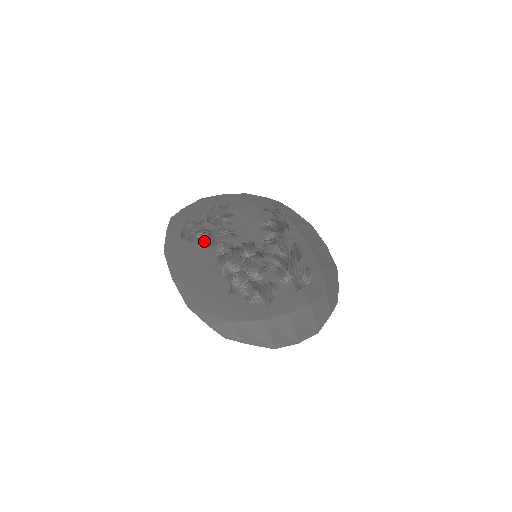
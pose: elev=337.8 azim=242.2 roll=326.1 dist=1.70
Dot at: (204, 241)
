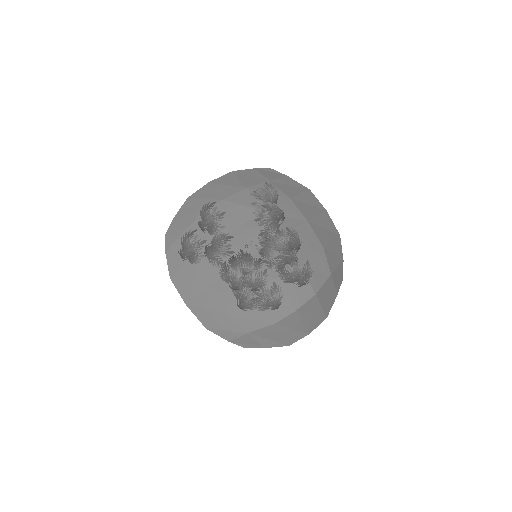
Dot at: (203, 253)
